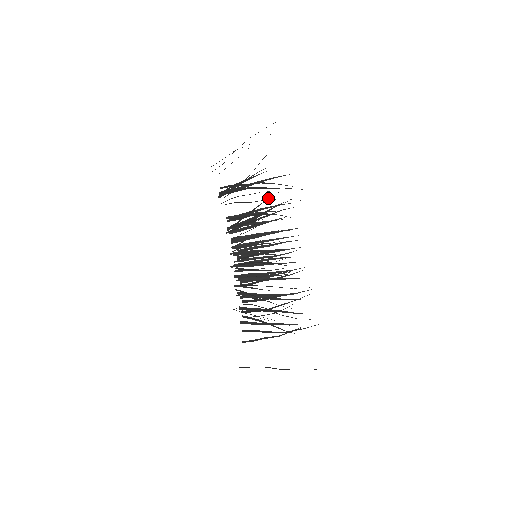
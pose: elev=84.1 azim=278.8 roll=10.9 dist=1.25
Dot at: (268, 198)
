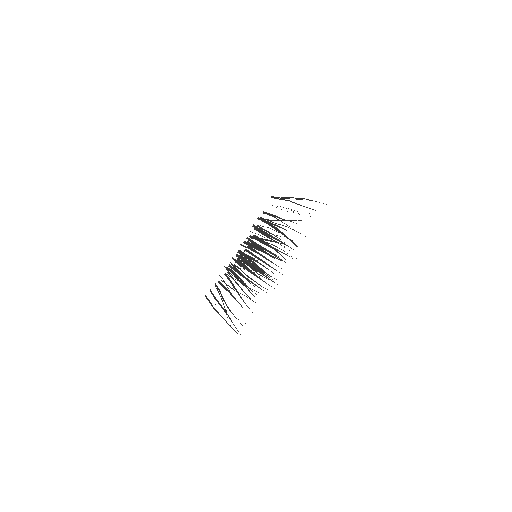
Dot at: (282, 243)
